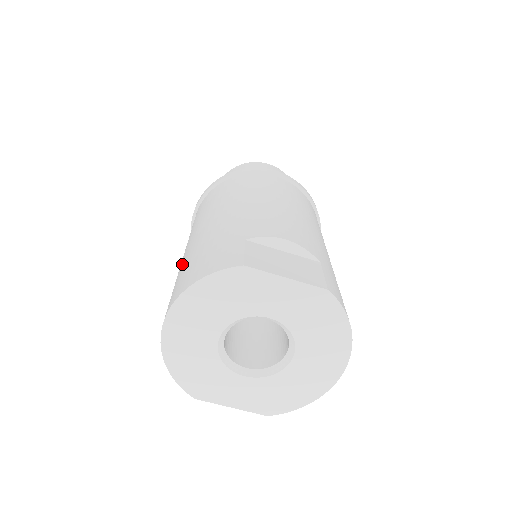
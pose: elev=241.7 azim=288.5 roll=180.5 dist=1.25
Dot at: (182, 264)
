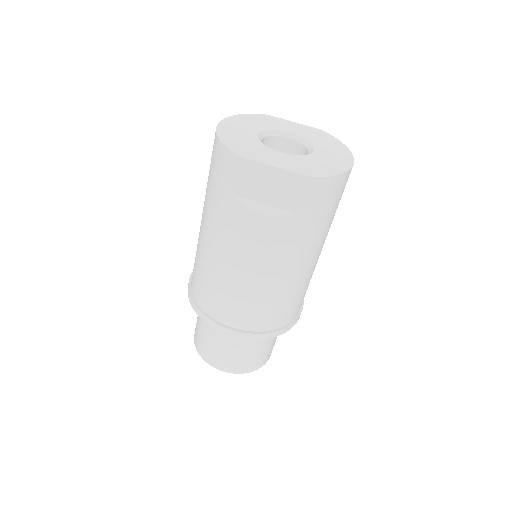
Dot at: occluded
